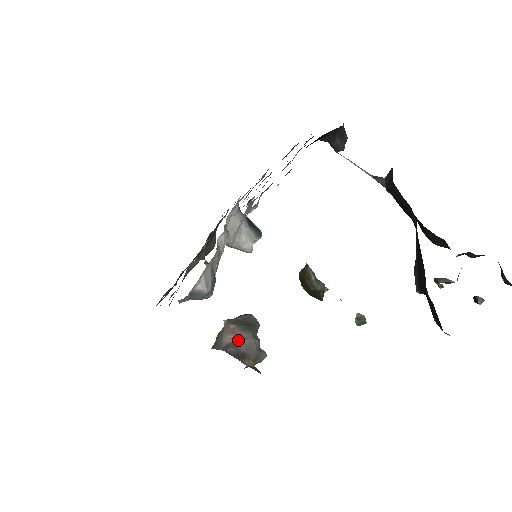
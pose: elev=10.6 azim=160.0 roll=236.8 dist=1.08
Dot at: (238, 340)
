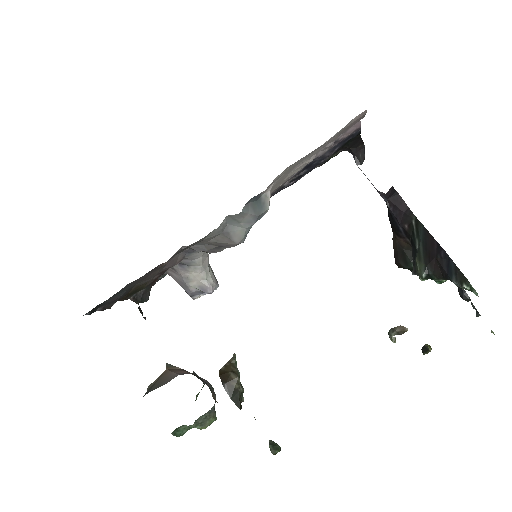
Dot at: occluded
